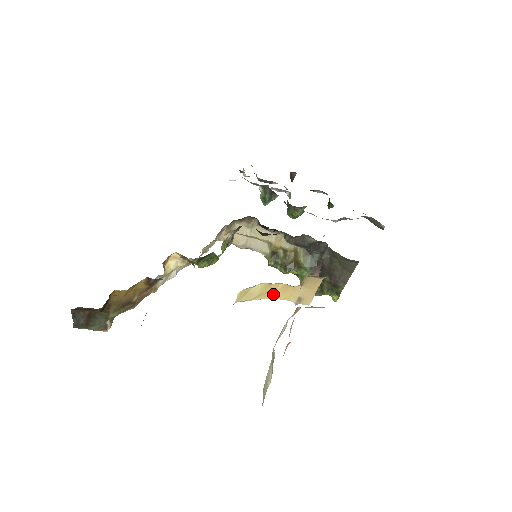
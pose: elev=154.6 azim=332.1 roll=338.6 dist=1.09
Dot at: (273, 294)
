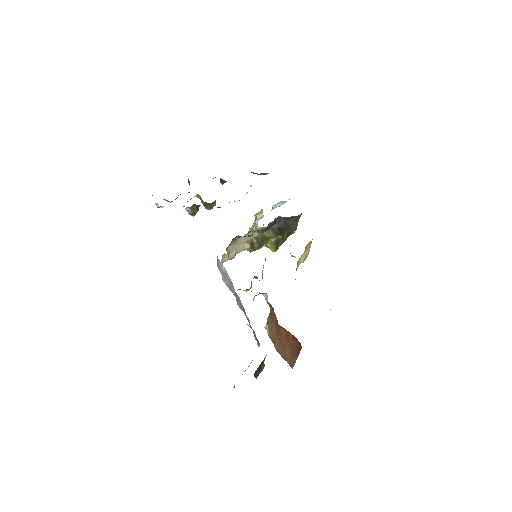
Dot at: (296, 269)
